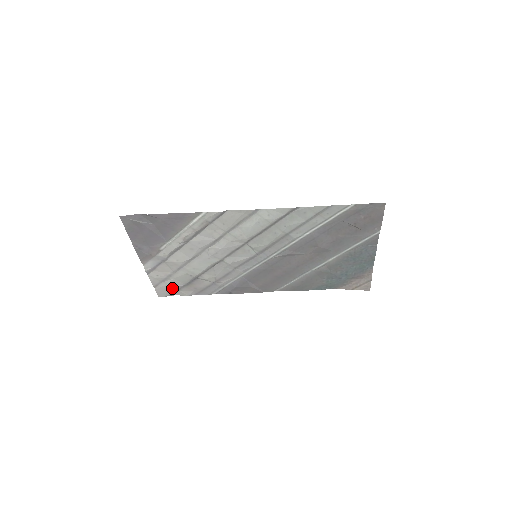
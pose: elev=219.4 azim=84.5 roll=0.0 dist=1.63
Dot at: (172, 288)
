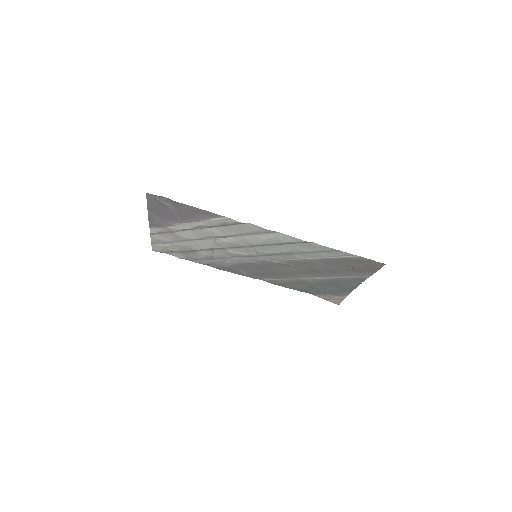
Dot at: (168, 249)
